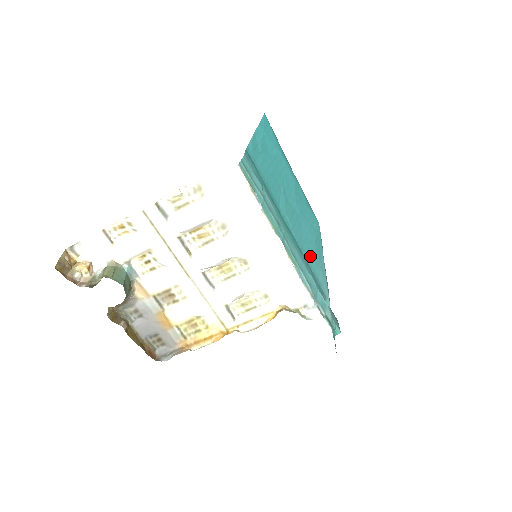
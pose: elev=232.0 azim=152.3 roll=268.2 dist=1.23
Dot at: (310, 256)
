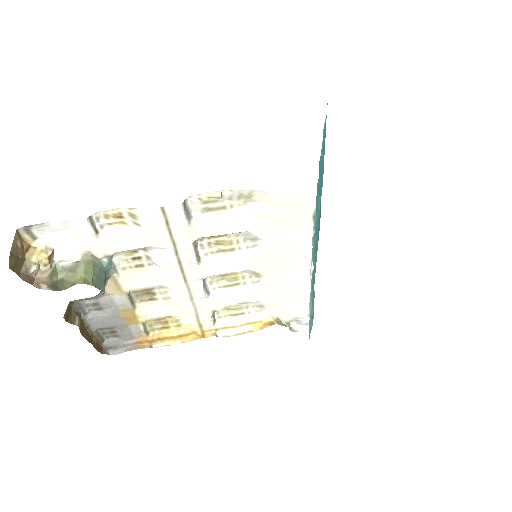
Dot at: (315, 268)
